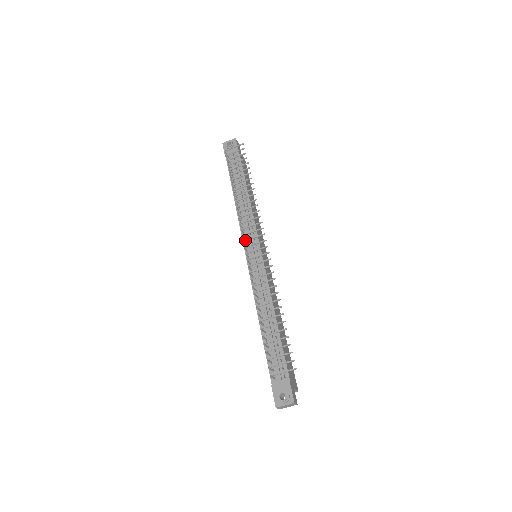
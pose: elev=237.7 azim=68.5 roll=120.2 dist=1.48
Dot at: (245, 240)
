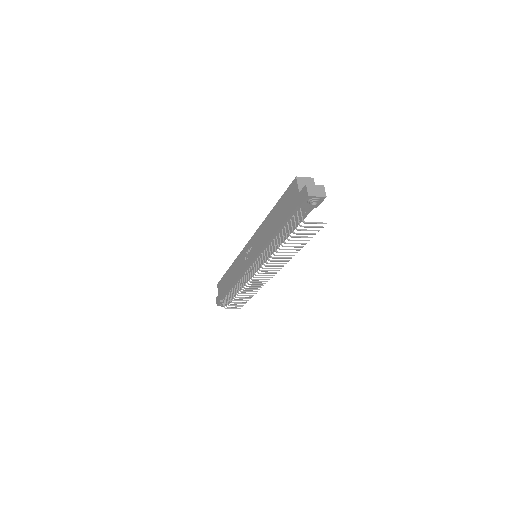
Dot at: occluded
